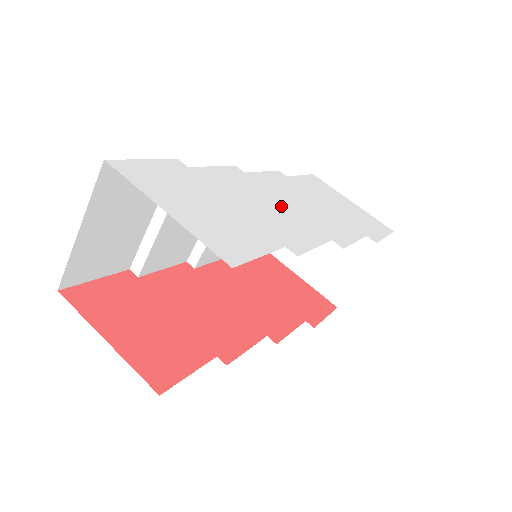
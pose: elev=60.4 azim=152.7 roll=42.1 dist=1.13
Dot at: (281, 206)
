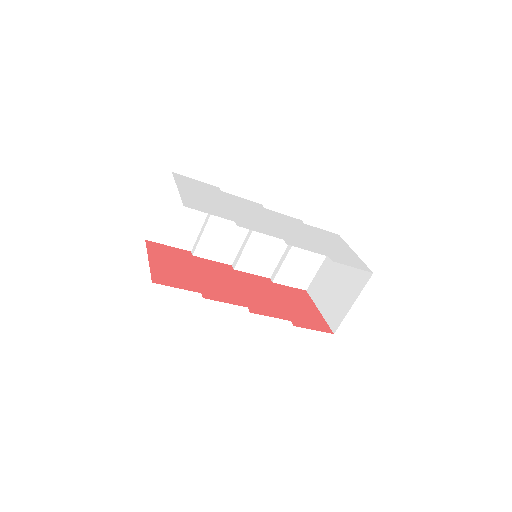
Dot at: (267, 221)
